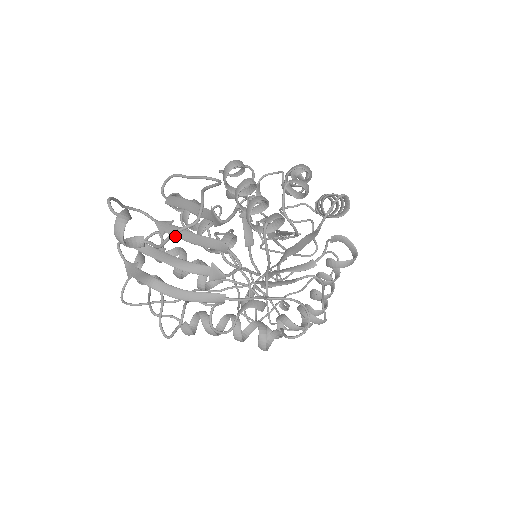
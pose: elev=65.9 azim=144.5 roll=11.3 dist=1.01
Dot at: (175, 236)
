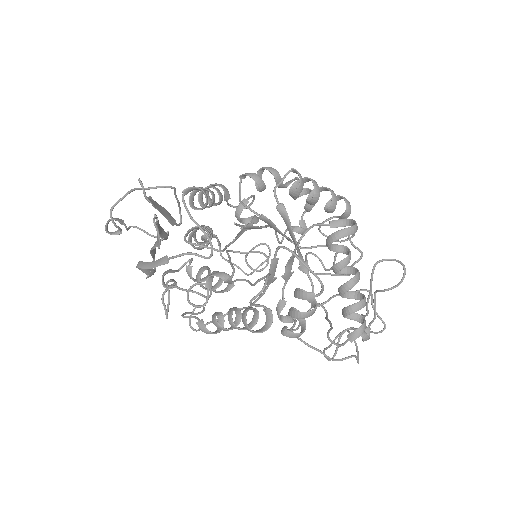
Dot at: (160, 236)
